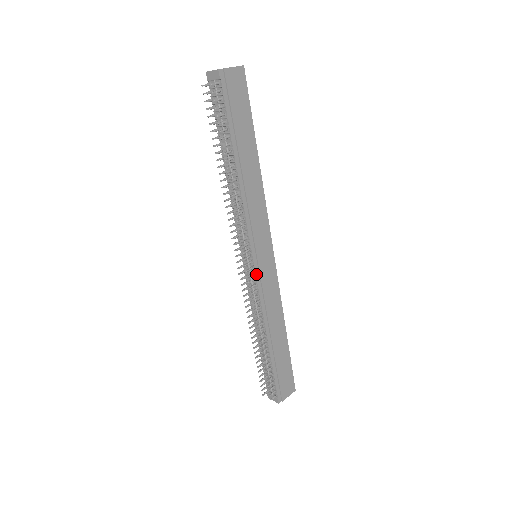
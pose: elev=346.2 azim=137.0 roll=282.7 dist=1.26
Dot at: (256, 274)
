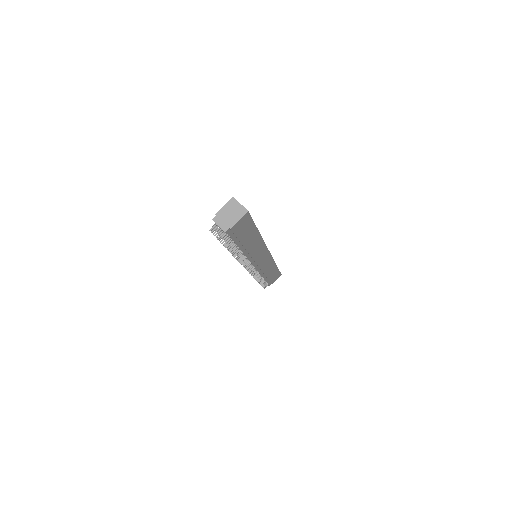
Dot at: (256, 268)
